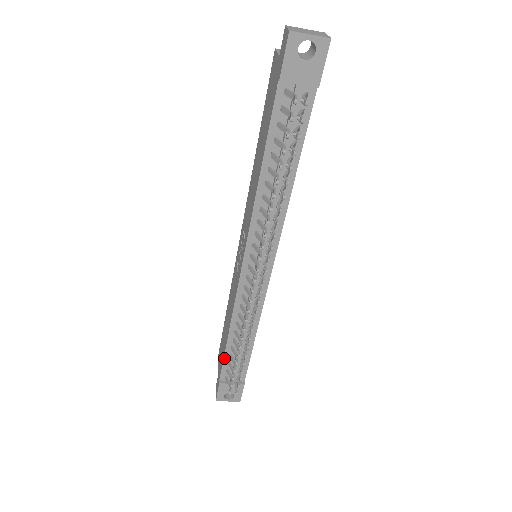
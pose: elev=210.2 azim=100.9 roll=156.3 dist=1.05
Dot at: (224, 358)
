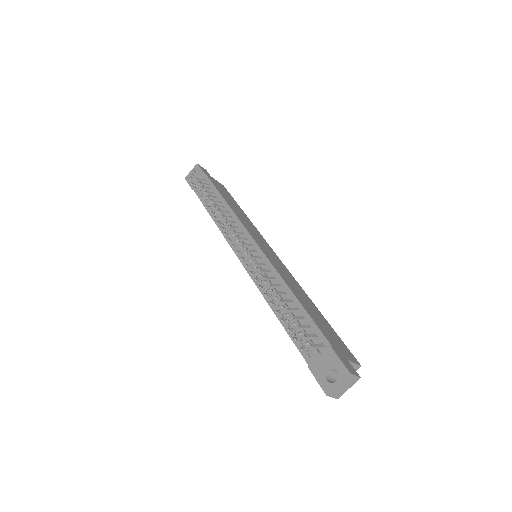
Dot at: (291, 338)
